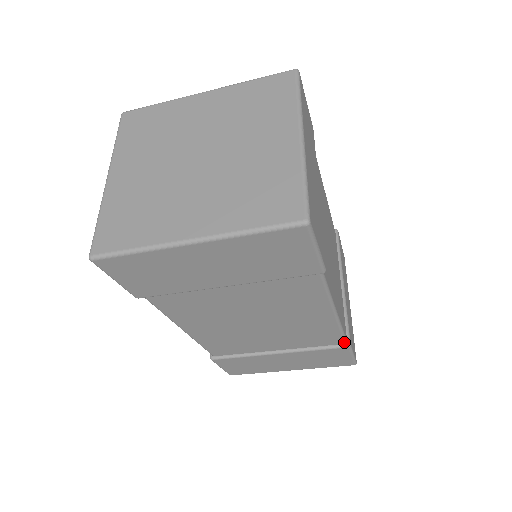
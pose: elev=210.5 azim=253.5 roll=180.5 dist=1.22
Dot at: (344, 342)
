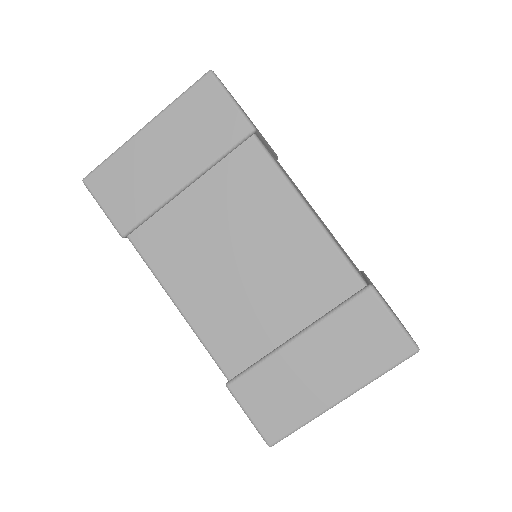
Dot at: (361, 283)
